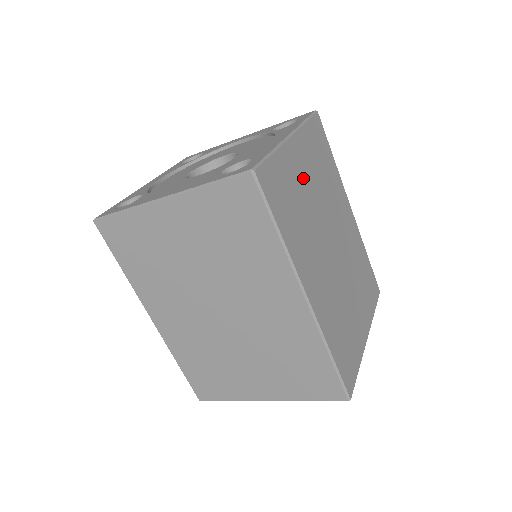
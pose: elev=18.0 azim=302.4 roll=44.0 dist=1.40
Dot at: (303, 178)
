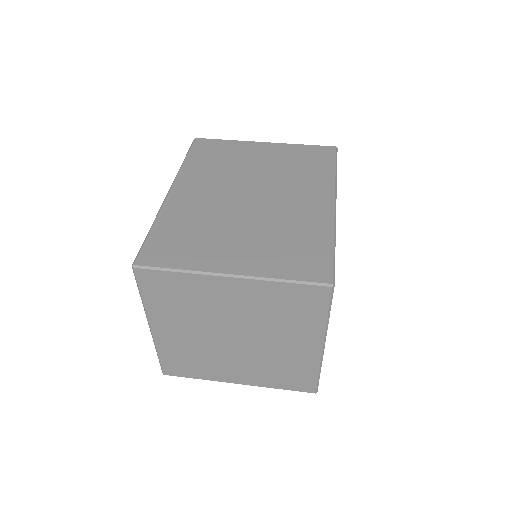
Dot at: (253, 158)
